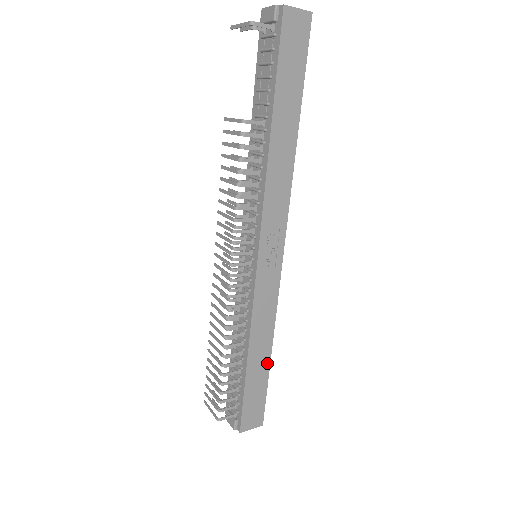
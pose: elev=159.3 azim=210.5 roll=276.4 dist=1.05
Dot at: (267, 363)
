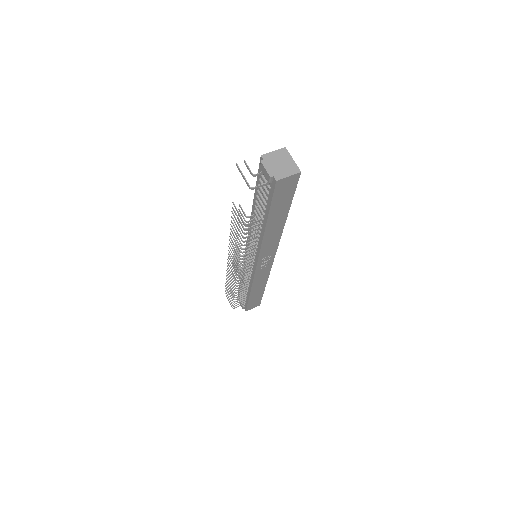
Dot at: (263, 290)
